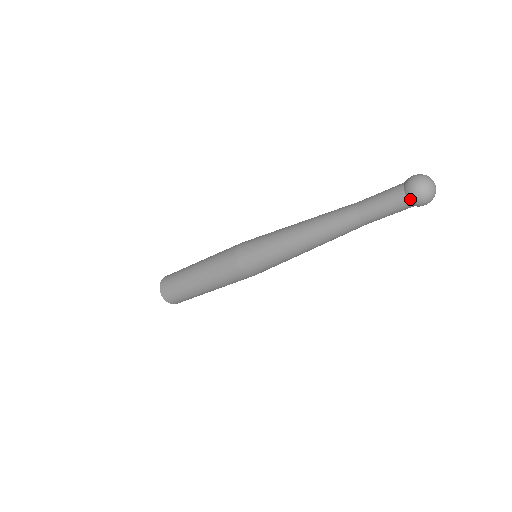
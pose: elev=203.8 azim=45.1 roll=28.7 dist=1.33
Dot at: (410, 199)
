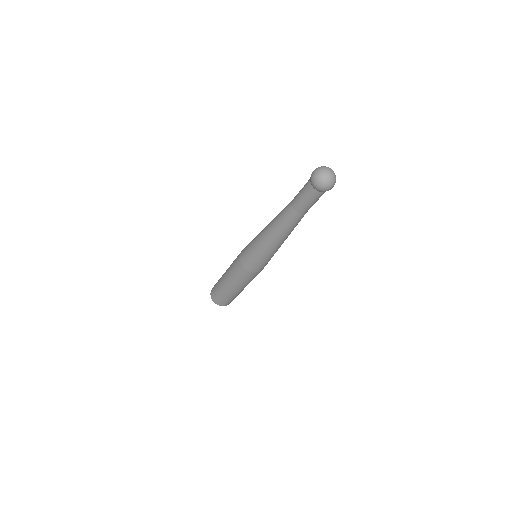
Dot at: (321, 191)
